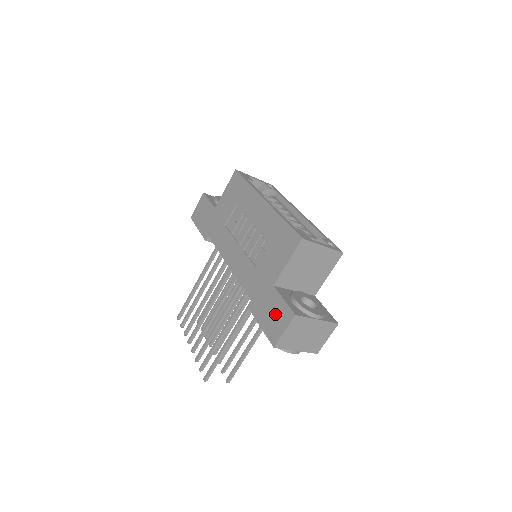
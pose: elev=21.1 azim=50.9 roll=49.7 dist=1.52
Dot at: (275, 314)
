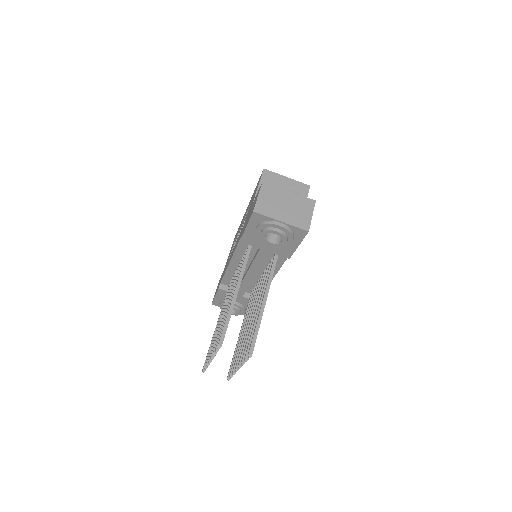
Dot at: (253, 205)
